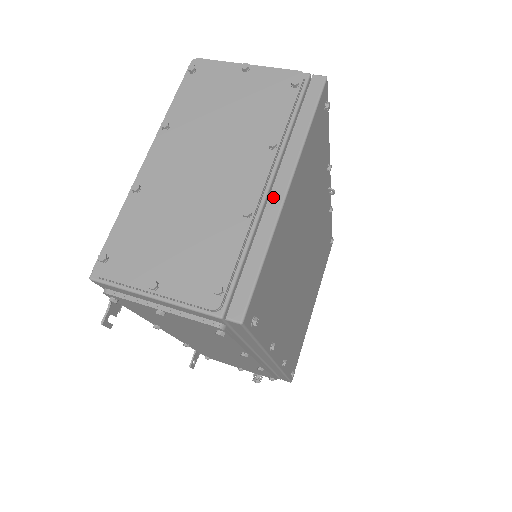
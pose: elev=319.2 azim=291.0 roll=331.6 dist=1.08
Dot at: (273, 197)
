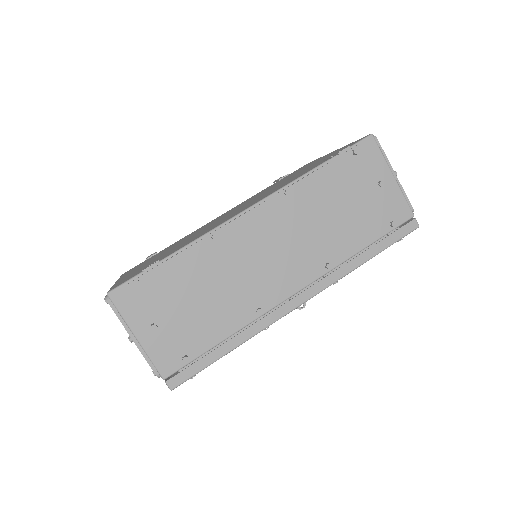
Dot at: occluded
